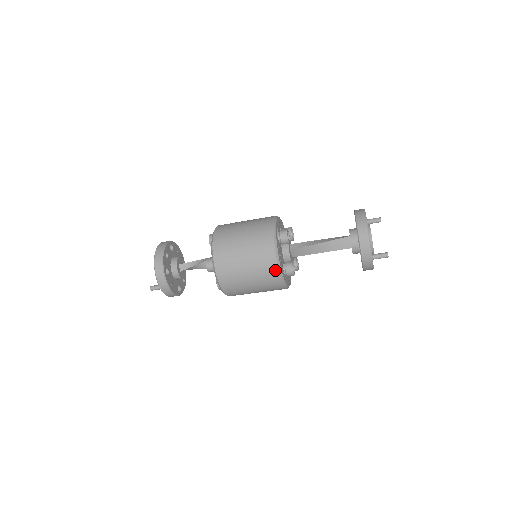
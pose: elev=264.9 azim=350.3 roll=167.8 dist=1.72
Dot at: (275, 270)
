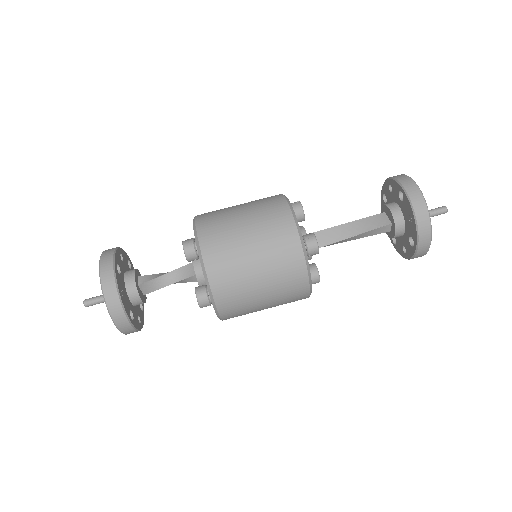
Dot at: (290, 225)
